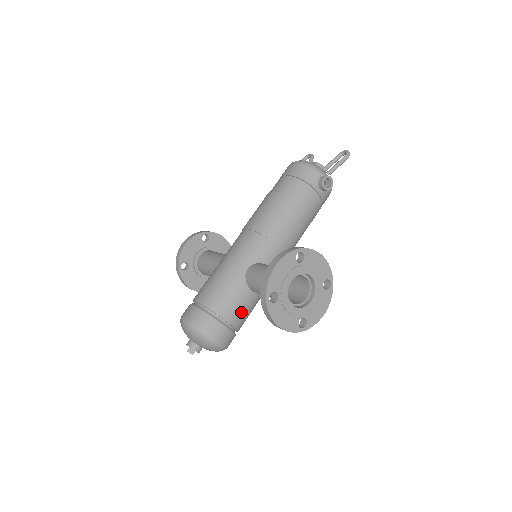
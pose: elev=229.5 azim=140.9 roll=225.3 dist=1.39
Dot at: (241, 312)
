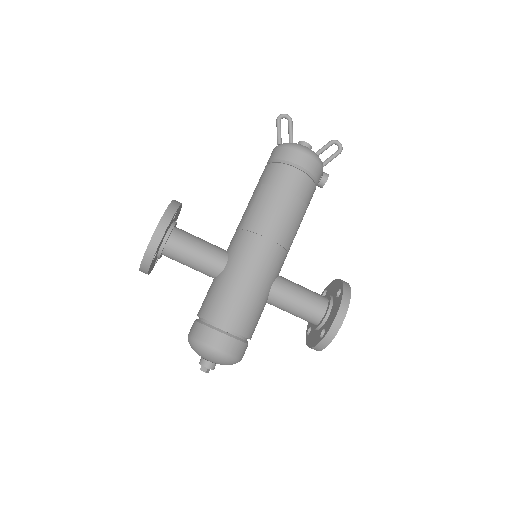
Dot at: occluded
